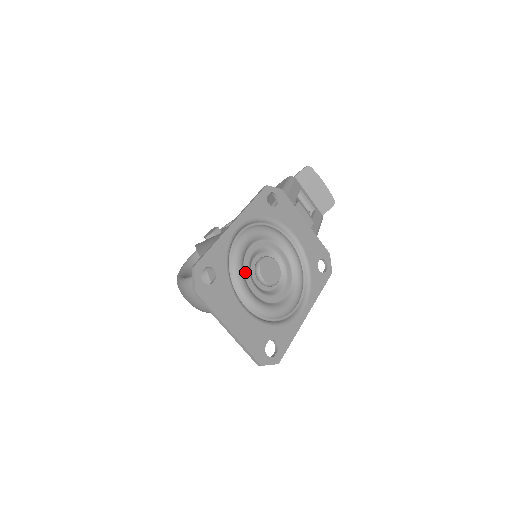
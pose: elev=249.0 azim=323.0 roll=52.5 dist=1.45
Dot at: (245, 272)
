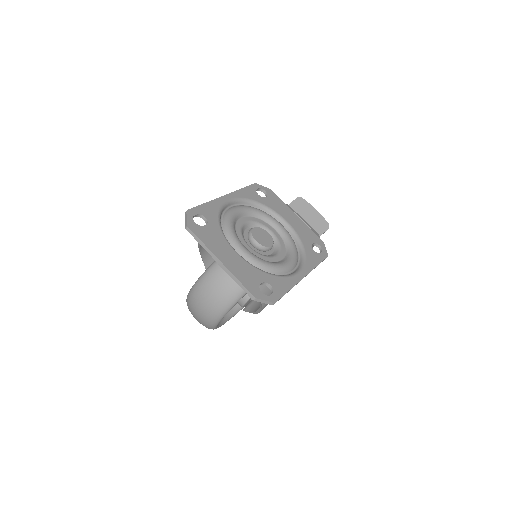
Dot at: (237, 232)
